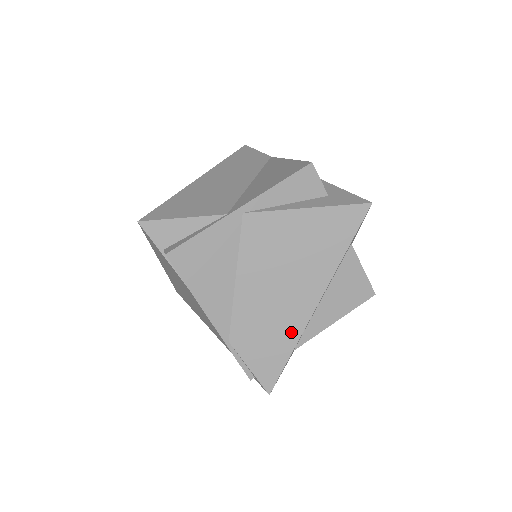
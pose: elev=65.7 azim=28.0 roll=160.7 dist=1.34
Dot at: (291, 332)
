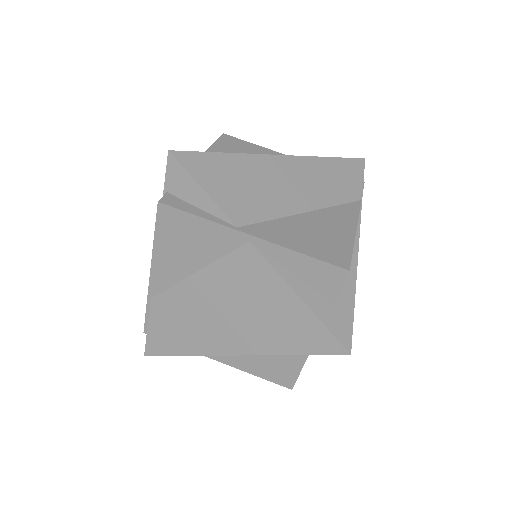
Dot at: (197, 345)
